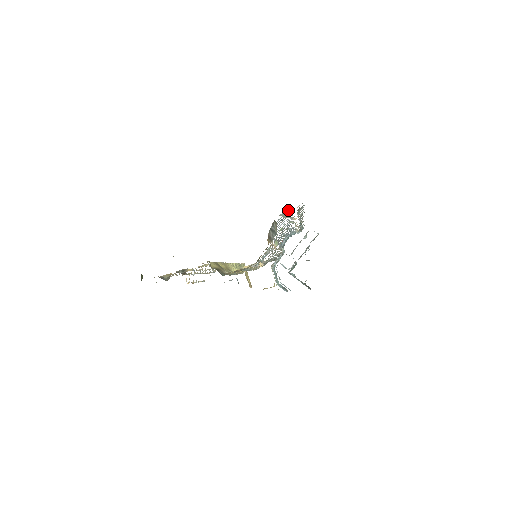
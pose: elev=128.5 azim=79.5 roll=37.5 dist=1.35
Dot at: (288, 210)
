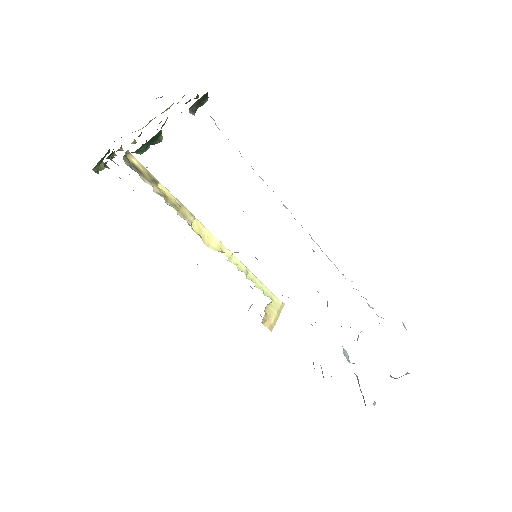
Dot at: occluded
